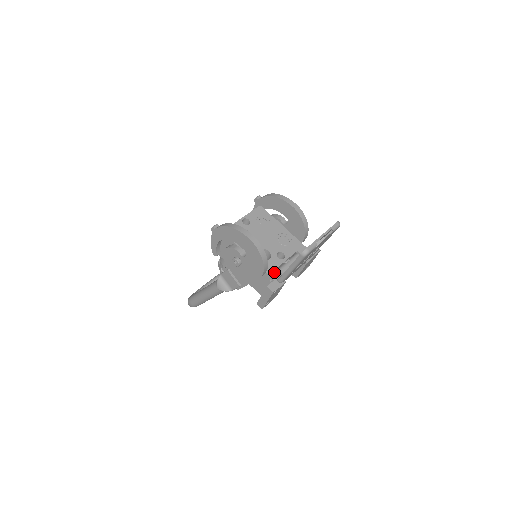
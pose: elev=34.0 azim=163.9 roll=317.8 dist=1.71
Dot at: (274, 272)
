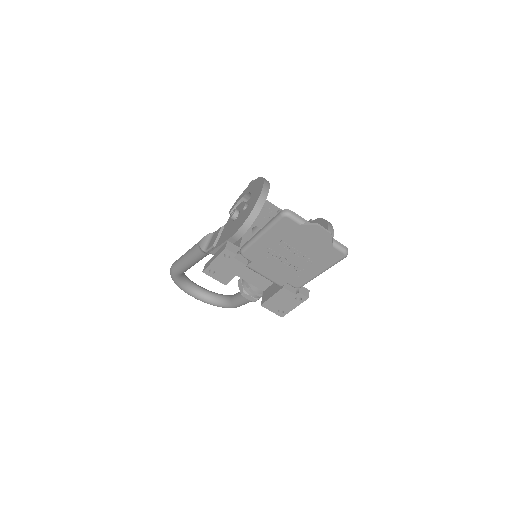
Dot at: occluded
